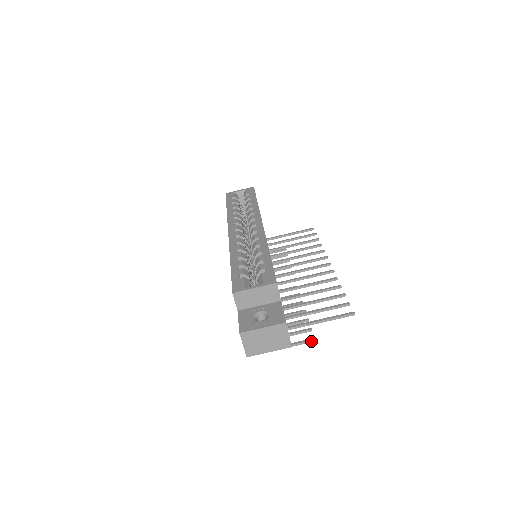
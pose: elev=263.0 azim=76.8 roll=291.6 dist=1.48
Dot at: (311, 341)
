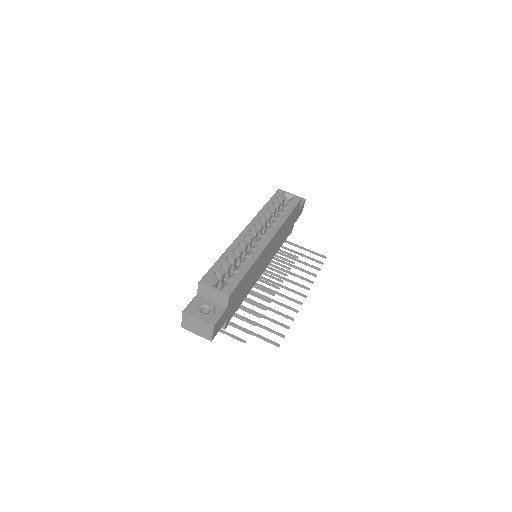
Dot at: (243, 341)
